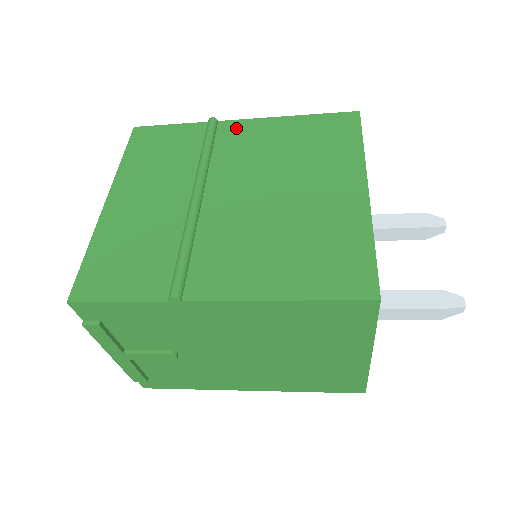
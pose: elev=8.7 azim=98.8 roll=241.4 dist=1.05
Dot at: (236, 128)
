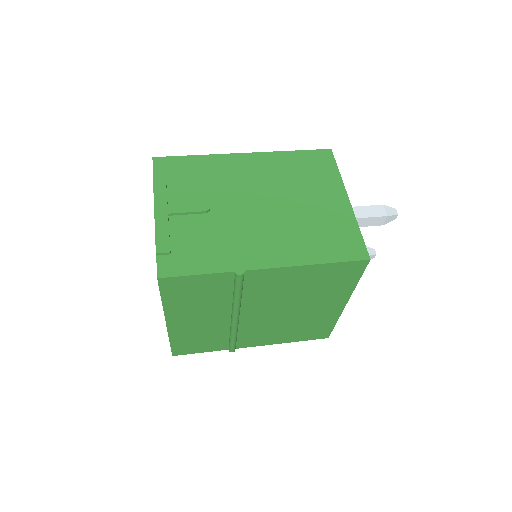
Dot at: (262, 276)
